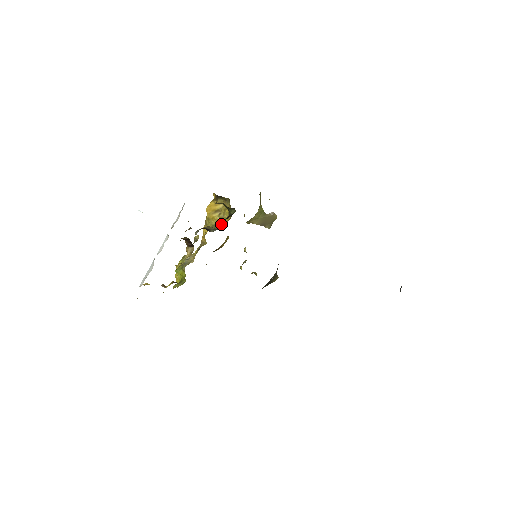
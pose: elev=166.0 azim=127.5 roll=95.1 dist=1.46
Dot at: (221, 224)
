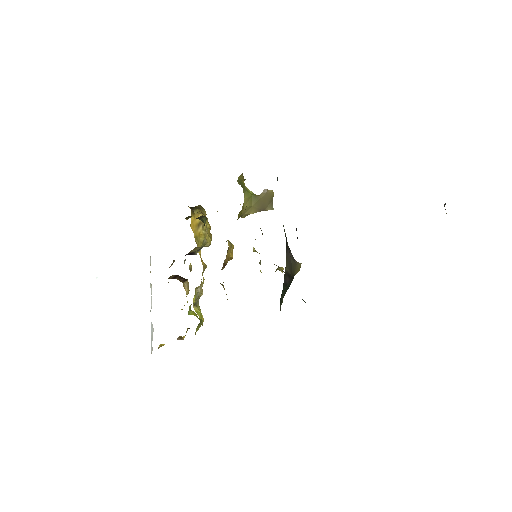
Dot at: (207, 238)
